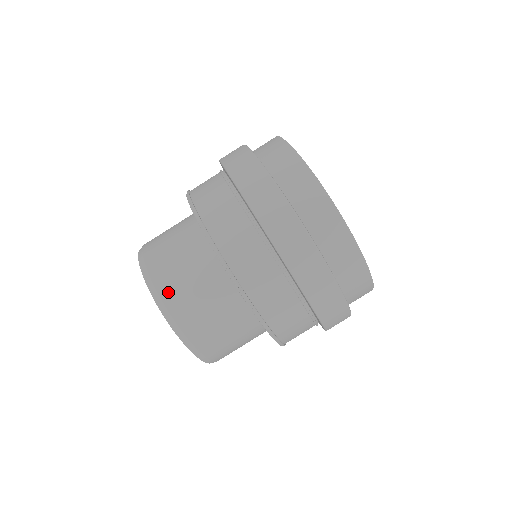
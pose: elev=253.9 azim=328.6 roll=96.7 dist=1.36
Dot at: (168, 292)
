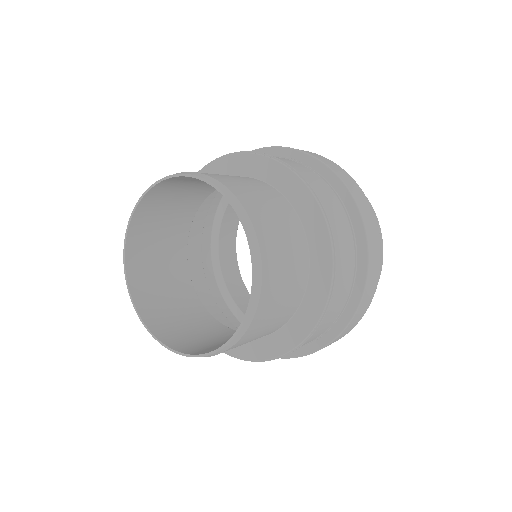
Dot at: (250, 206)
